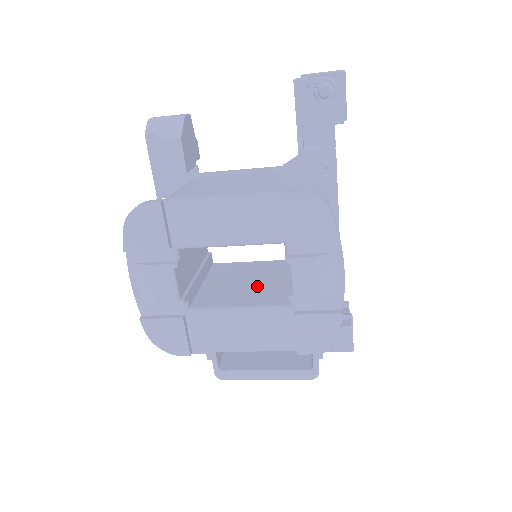
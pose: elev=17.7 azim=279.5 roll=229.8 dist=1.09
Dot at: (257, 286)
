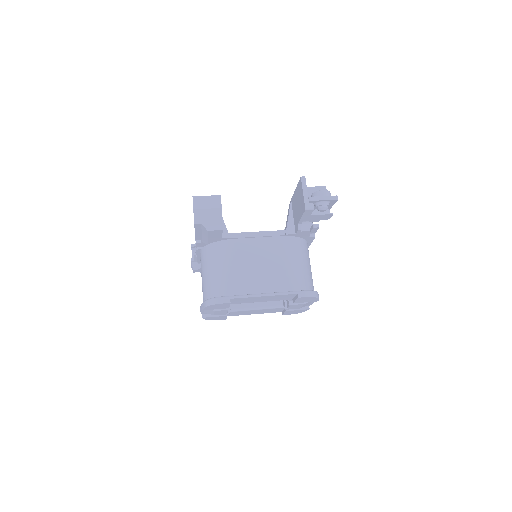
Dot at: occluded
